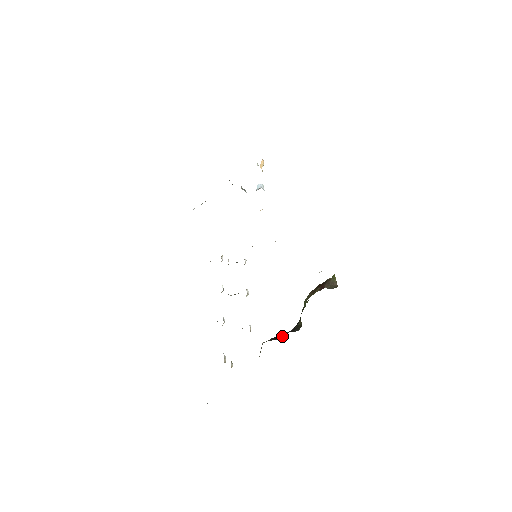
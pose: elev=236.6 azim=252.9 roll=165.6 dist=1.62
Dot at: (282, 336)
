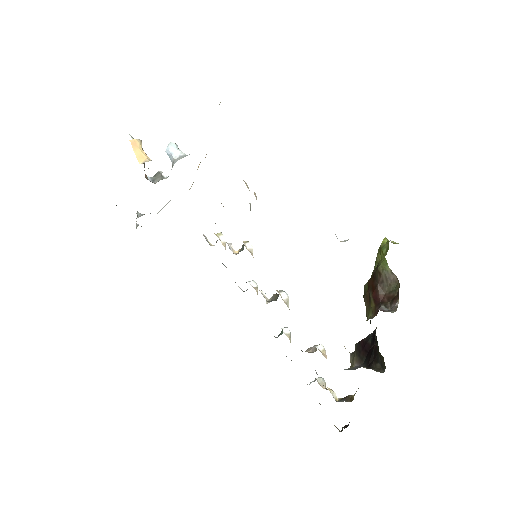
Dot at: (367, 348)
